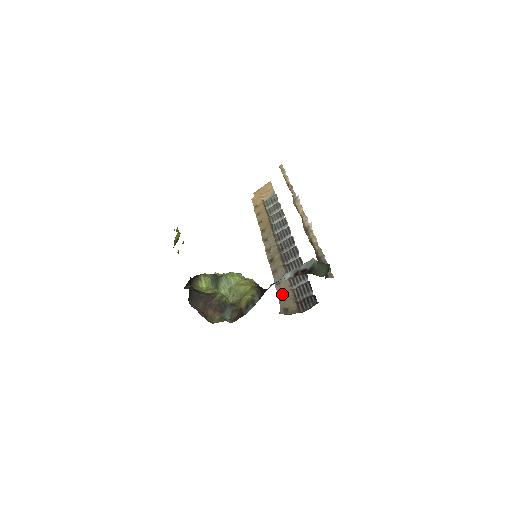
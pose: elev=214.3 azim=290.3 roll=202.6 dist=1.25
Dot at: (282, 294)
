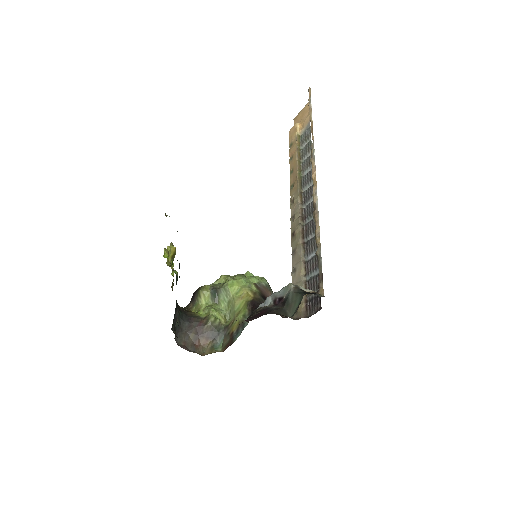
Dot at: occluded
